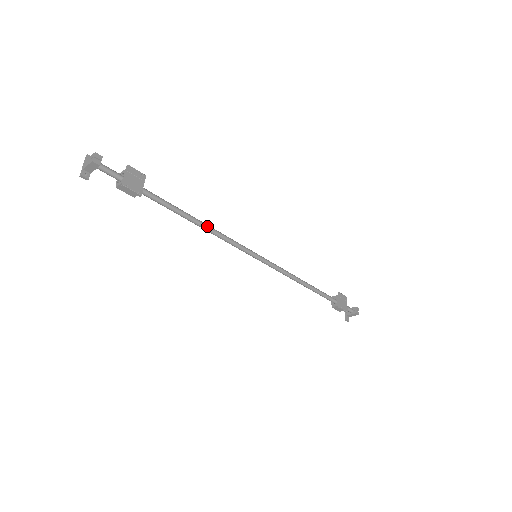
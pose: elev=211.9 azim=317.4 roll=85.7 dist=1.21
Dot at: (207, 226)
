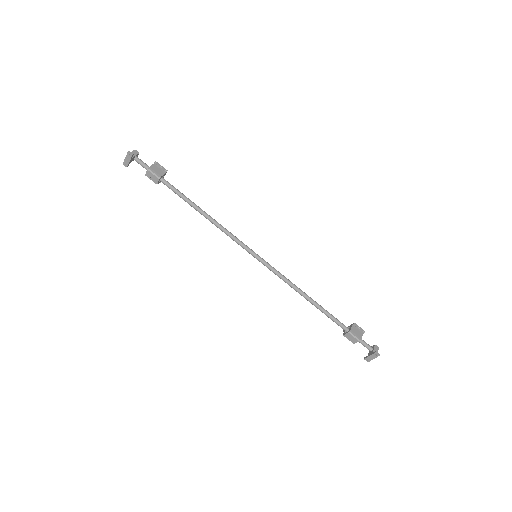
Dot at: (211, 218)
